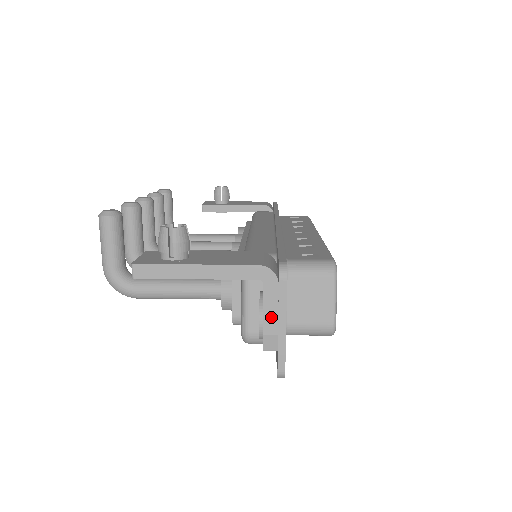
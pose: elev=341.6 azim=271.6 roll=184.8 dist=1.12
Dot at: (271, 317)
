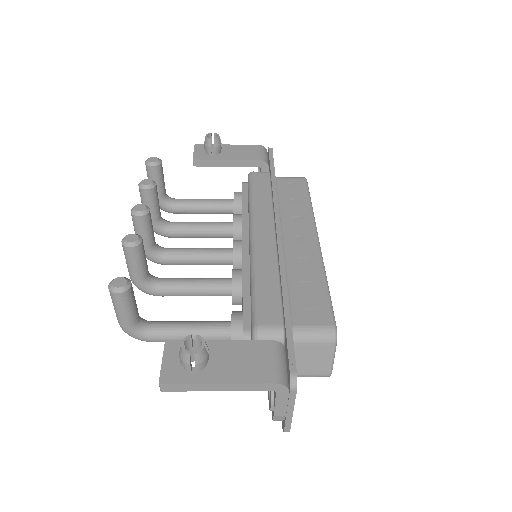
Dot at: (281, 408)
